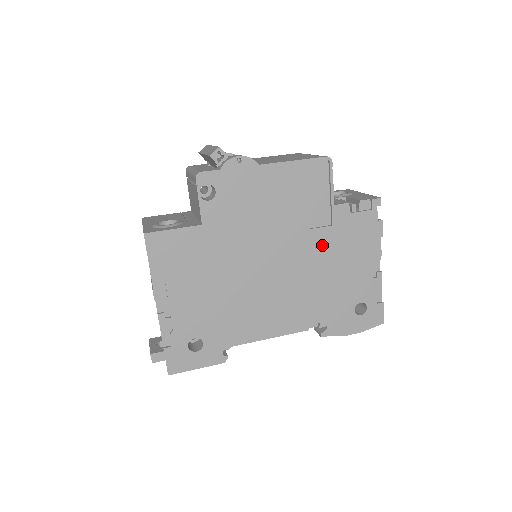
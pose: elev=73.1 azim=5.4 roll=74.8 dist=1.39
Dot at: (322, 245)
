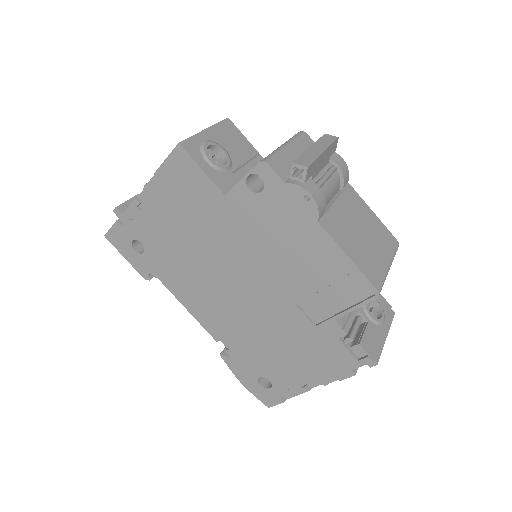
Dot at: (291, 324)
